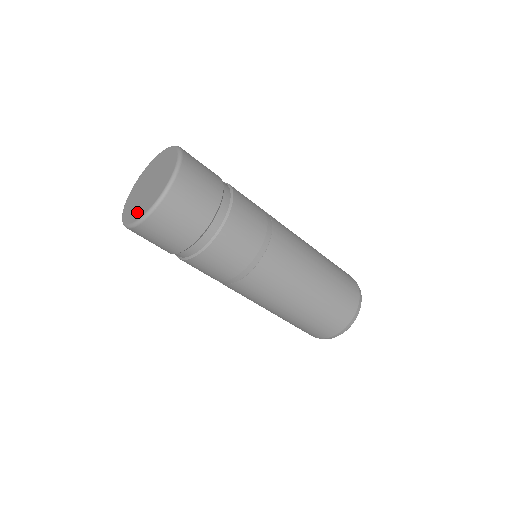
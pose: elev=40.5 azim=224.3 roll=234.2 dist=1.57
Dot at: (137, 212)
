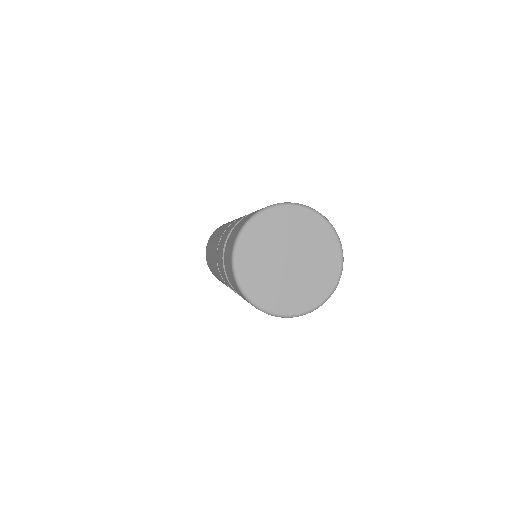
Dot at: (259, 286)
